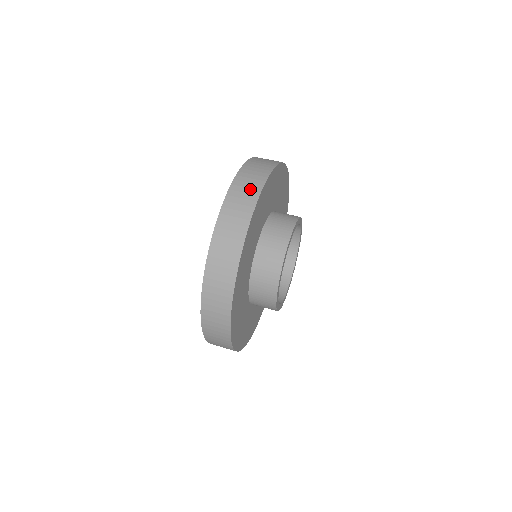
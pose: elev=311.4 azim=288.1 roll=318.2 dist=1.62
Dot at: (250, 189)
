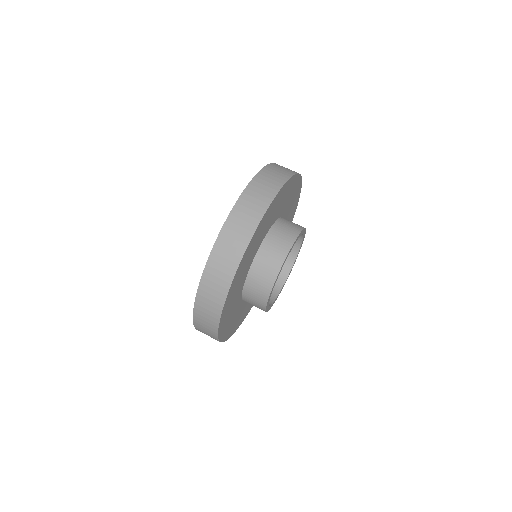
Dot at: (218, 286)
